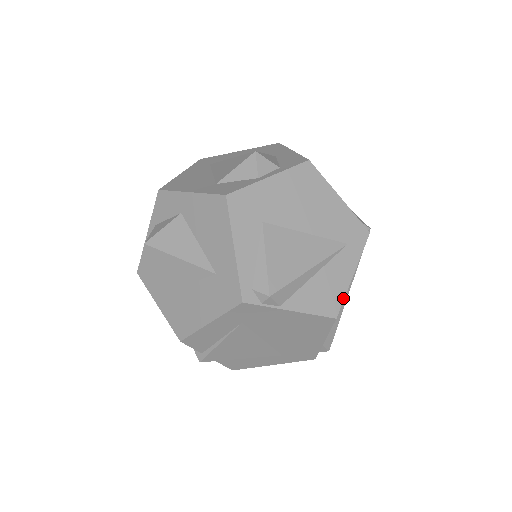
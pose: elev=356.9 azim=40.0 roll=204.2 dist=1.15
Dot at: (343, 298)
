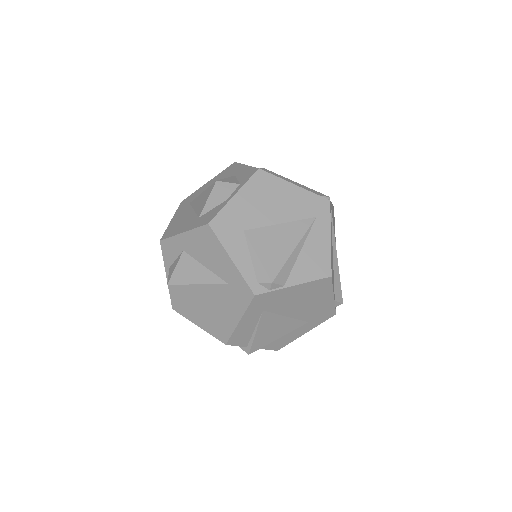
Dot at: (330, 259)
